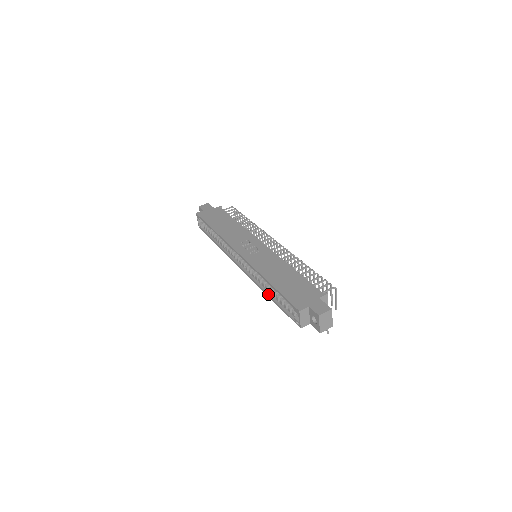
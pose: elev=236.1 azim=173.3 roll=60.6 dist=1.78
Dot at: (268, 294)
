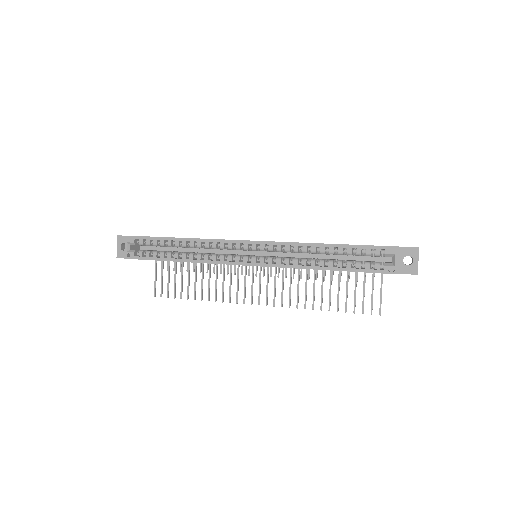
Dot at: (321, 266)
